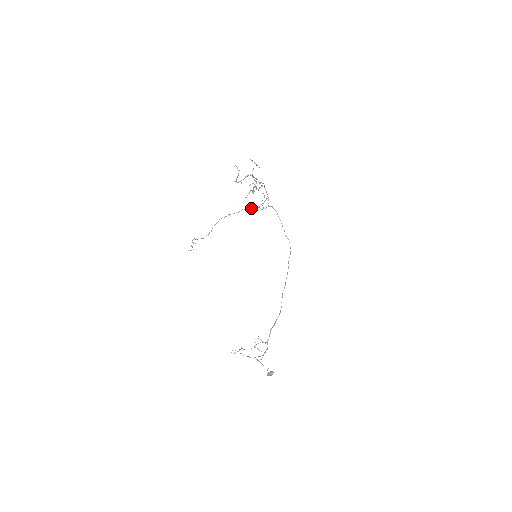
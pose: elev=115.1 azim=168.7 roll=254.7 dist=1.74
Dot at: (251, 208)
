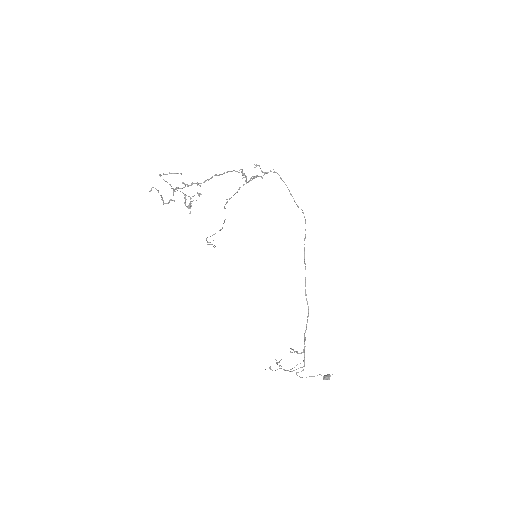
Dot at: occluded
